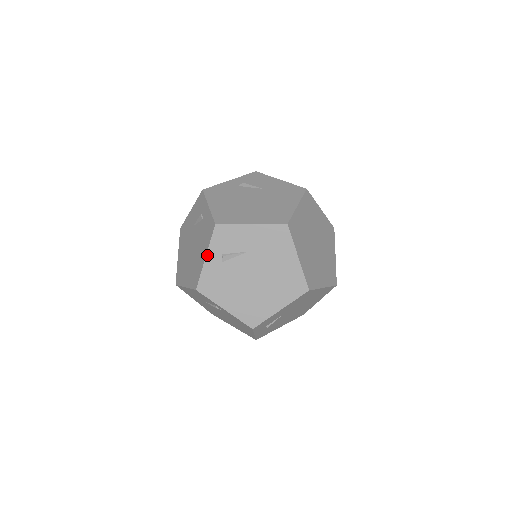
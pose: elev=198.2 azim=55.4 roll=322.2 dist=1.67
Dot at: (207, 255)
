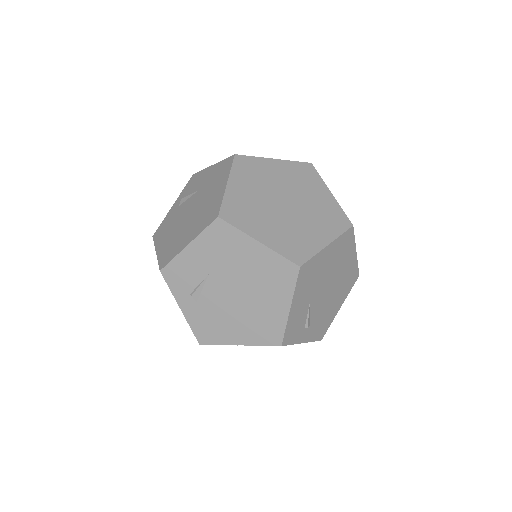
Dot at: (175, 203)
